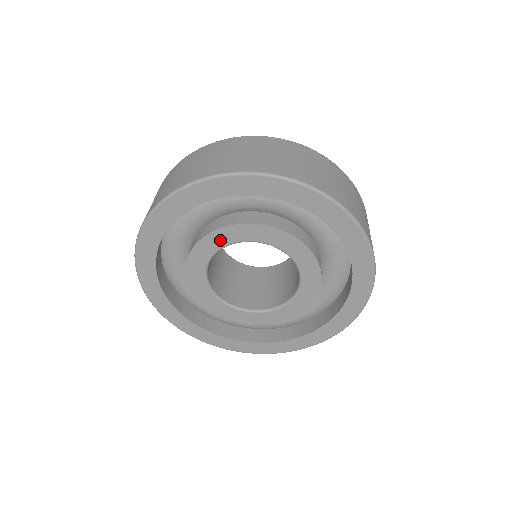
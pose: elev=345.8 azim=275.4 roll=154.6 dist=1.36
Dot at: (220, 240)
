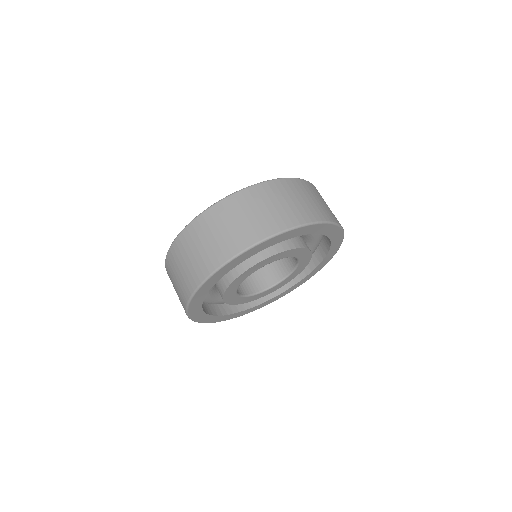
Dot at: (257, 268)
